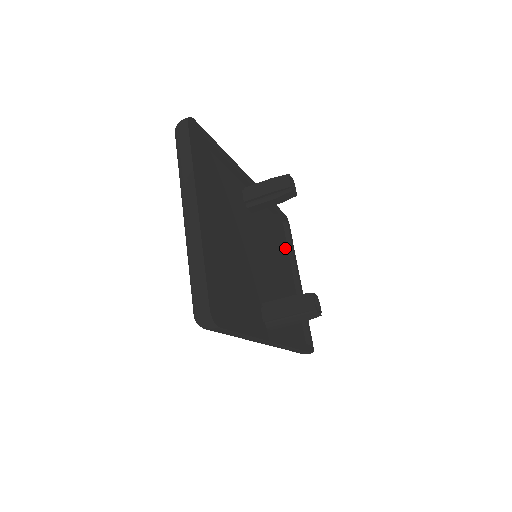
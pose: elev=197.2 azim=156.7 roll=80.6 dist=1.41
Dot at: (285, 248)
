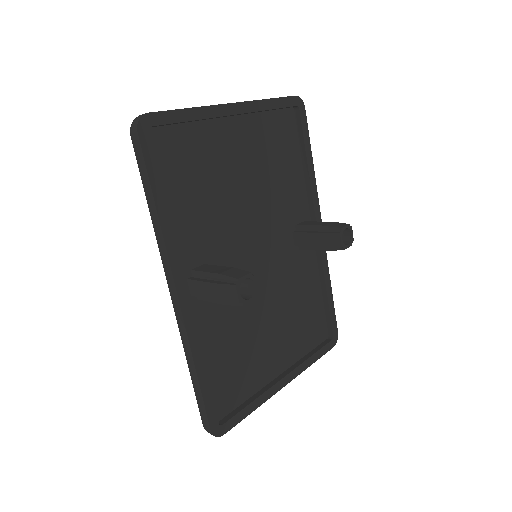
Dot at: (305, 345)
